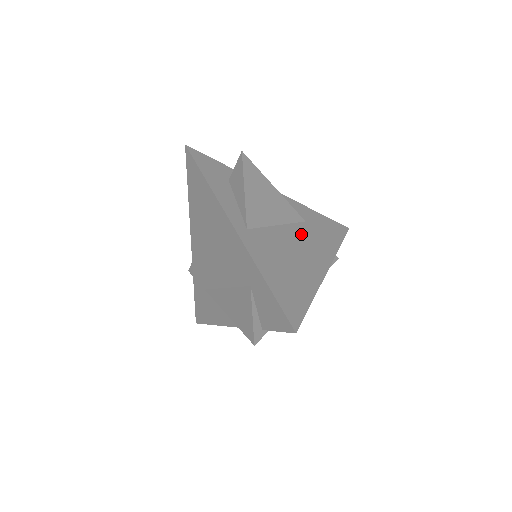
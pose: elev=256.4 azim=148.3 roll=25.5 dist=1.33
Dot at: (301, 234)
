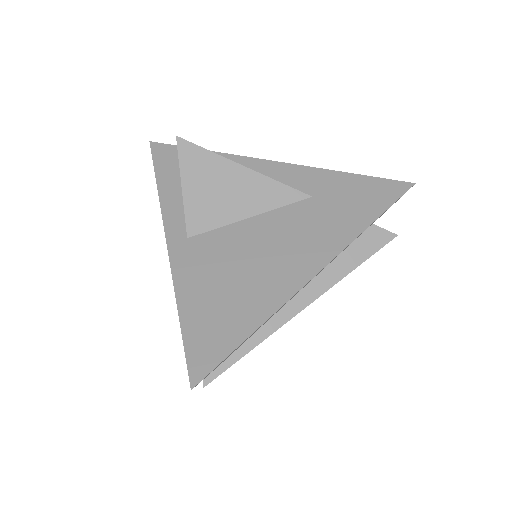
Dot at: (290, 221)
